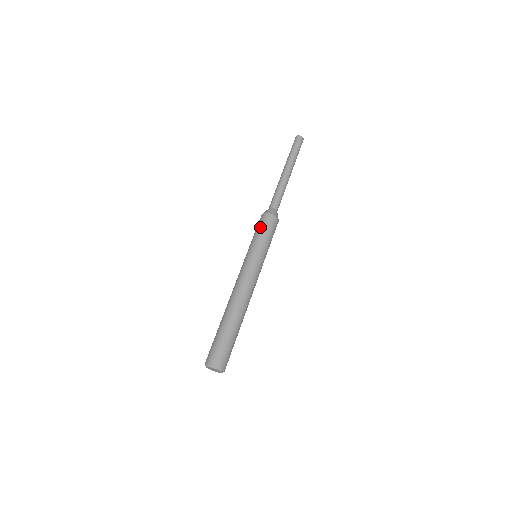
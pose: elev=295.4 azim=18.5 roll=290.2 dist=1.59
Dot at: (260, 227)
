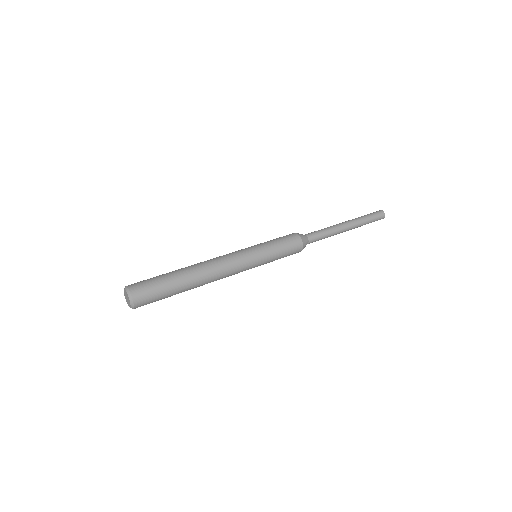
Dot at: (285, 241)
